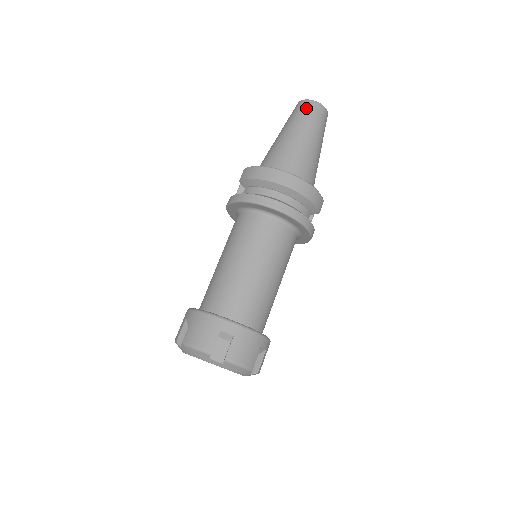
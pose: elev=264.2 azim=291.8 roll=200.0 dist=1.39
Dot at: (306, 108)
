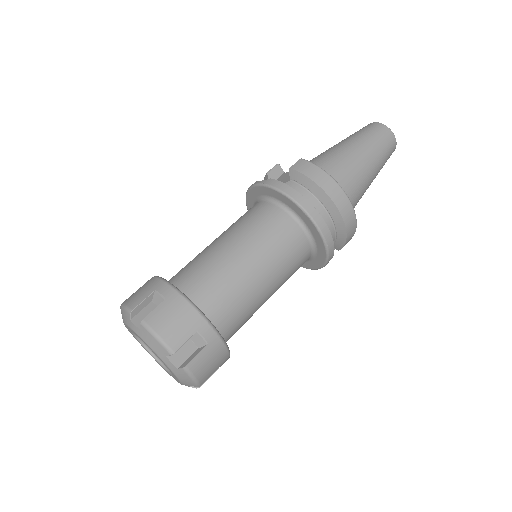
Dot at: (384, 135)
